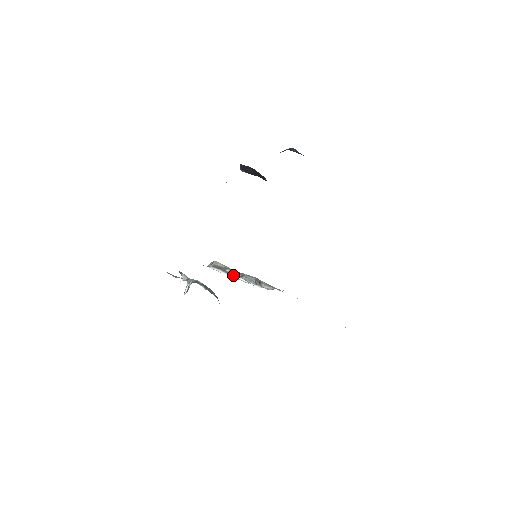
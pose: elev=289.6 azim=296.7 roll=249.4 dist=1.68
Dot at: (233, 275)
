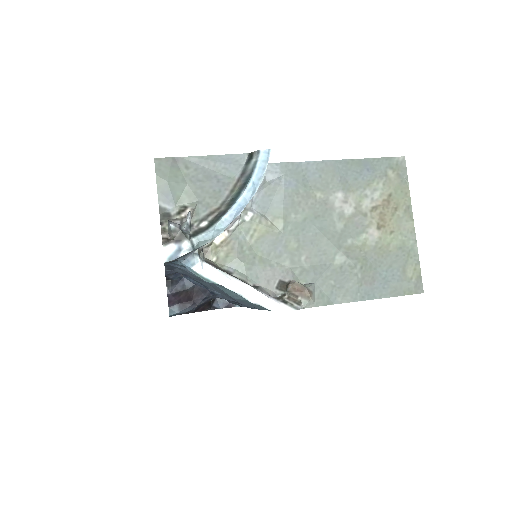
Dot at: (242, 282)
